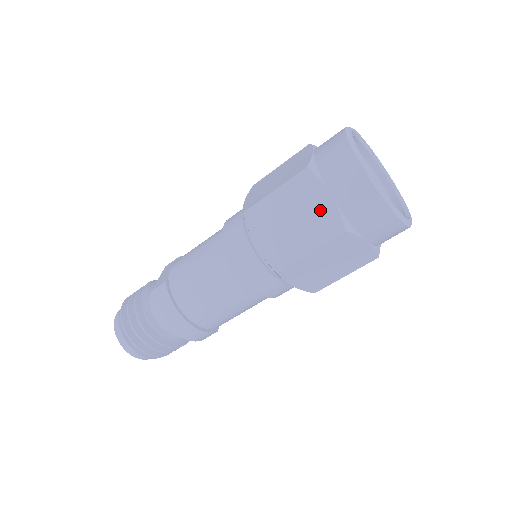
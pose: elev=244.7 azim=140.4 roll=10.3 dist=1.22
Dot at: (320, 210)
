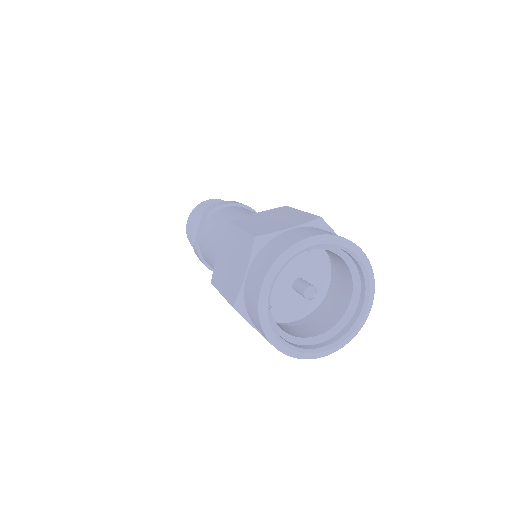
Dot at: occluded
